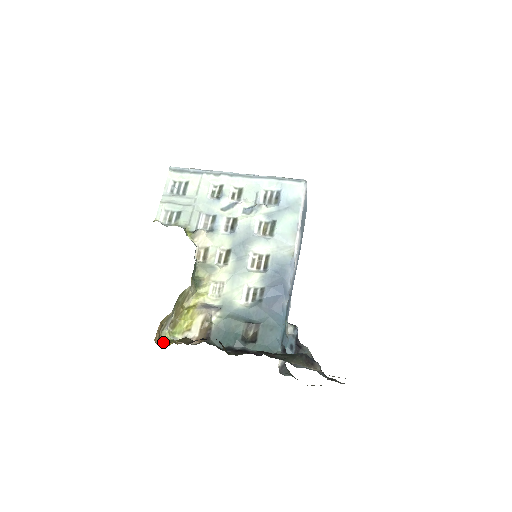
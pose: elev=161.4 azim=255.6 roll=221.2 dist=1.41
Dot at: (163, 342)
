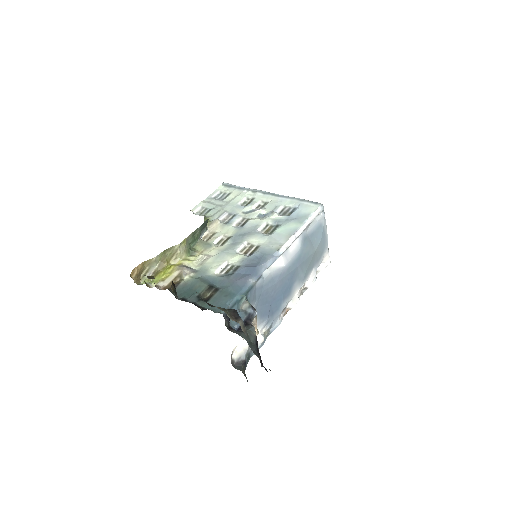
Dot at: (139, 284)
